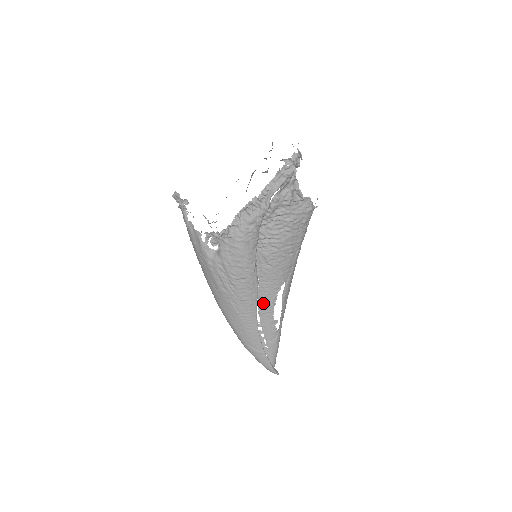
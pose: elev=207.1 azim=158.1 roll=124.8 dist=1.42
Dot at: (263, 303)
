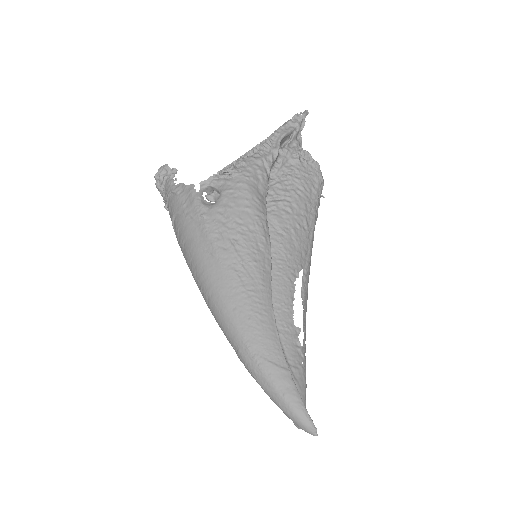
Dot at: (277, 292)
